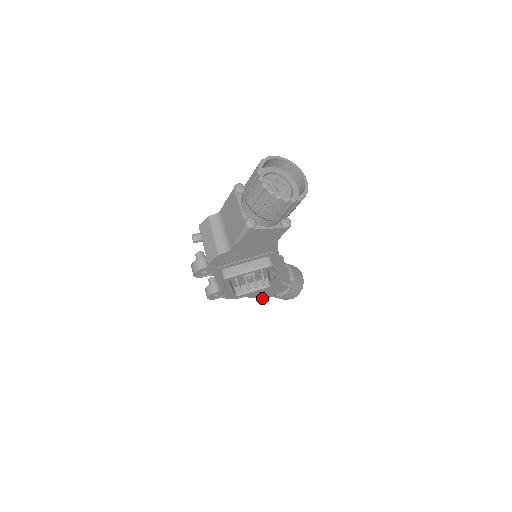
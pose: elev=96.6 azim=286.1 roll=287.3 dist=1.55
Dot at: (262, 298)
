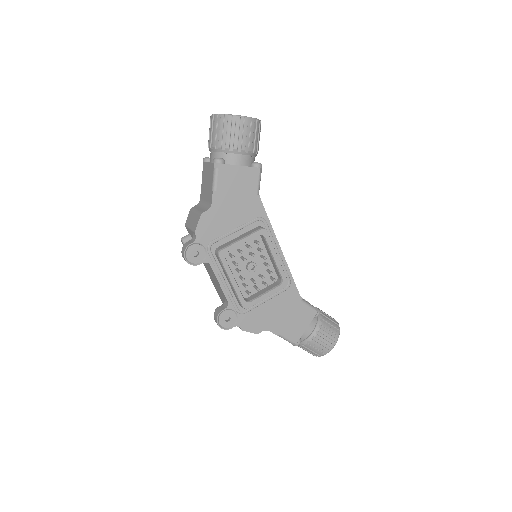
Dot at: (291, 338)
